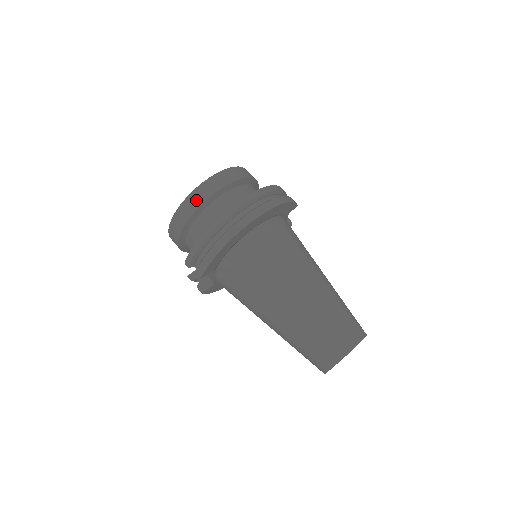
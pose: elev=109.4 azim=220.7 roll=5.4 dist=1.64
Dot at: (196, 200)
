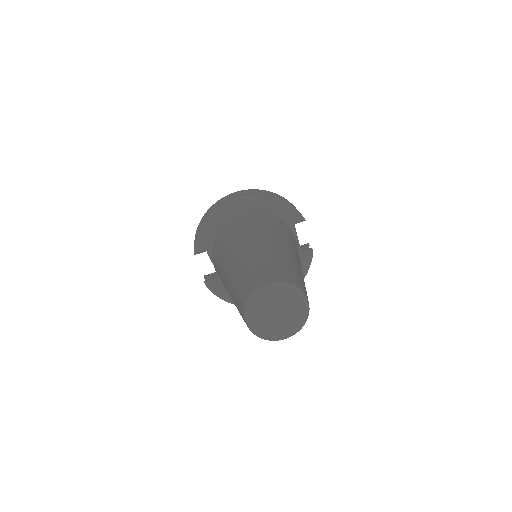
Dot at: occluded
